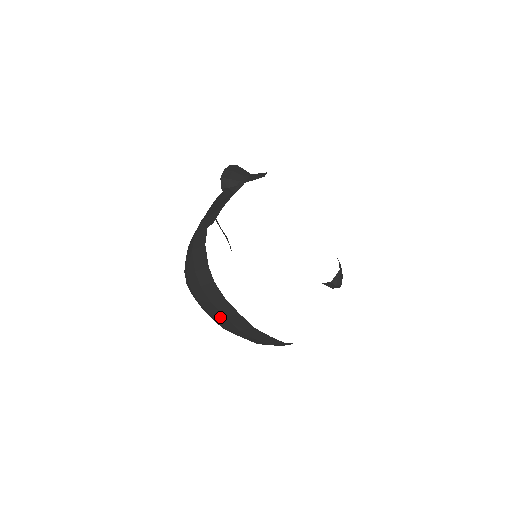
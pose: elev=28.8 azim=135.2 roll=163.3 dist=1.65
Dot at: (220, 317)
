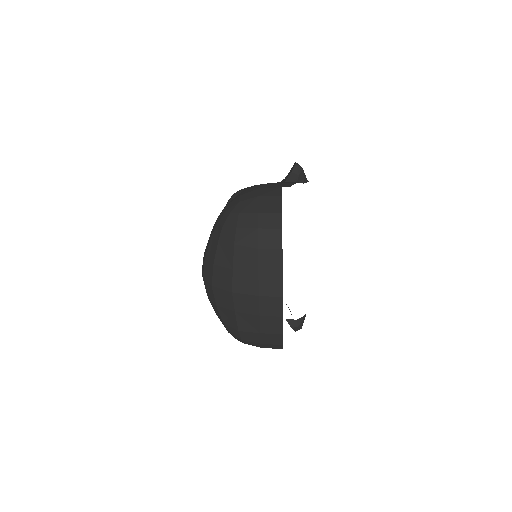
Dot at: (248, 272)
